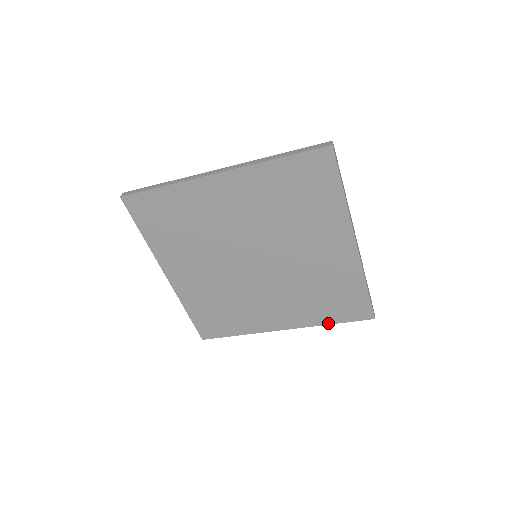
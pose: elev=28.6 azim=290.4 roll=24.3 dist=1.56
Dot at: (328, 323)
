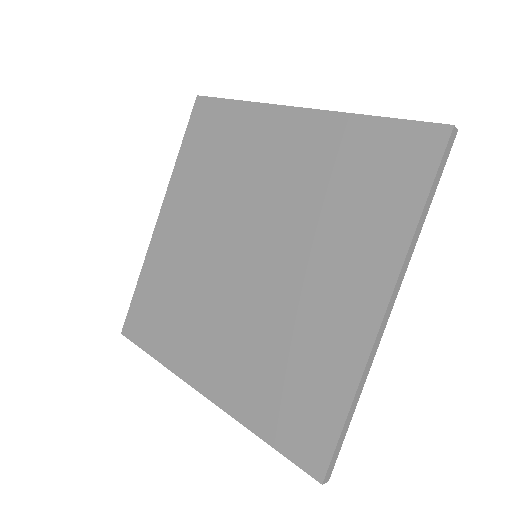
Dot at: (416, 217)
